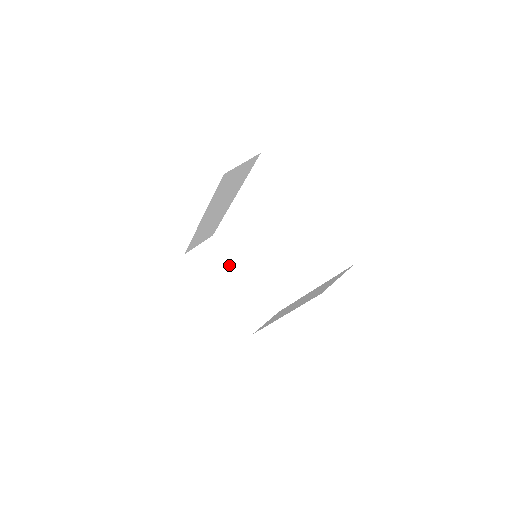
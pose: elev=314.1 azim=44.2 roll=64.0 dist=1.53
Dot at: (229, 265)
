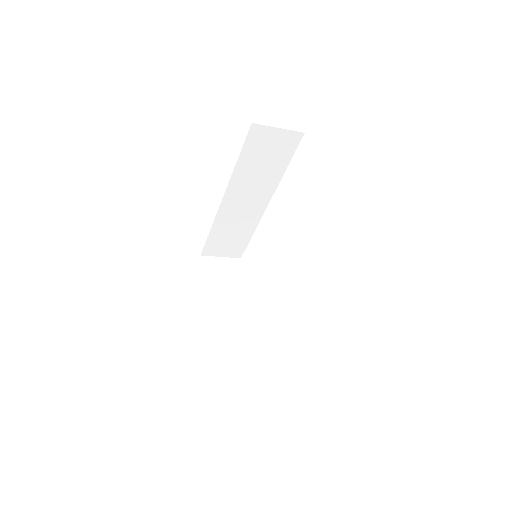
Dot at: (238, 290)
